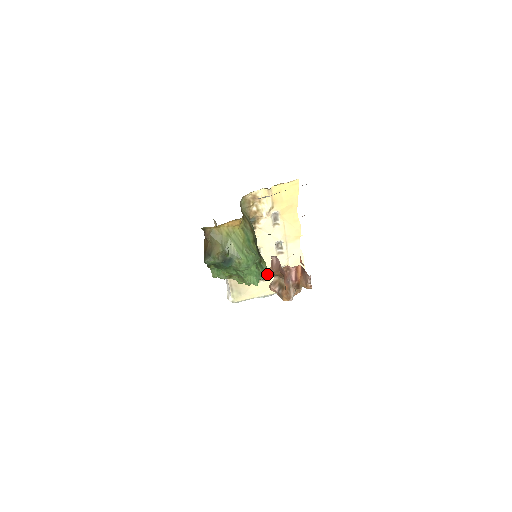
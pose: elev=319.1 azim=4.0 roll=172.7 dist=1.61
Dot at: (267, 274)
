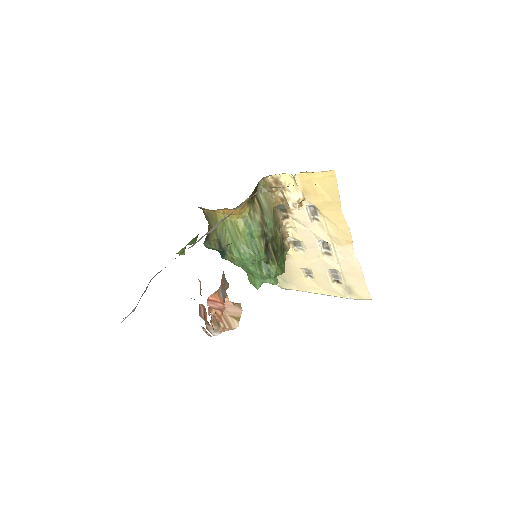
Dot at: (314, 272)
